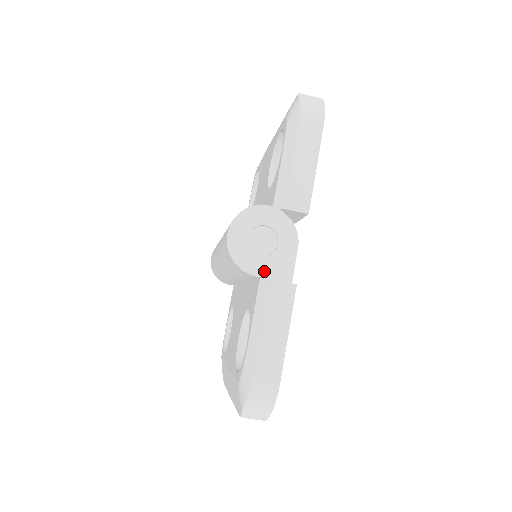
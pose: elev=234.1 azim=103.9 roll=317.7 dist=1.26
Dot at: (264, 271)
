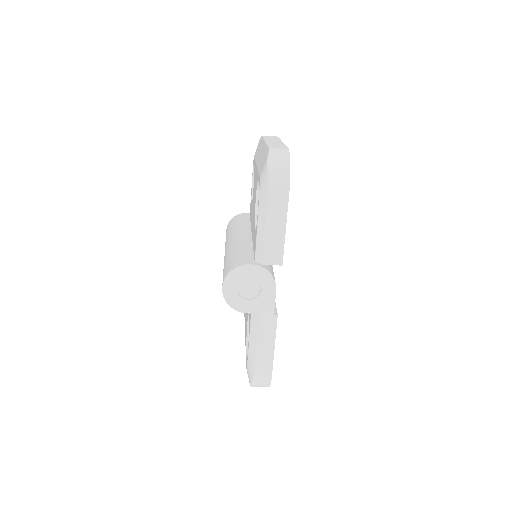
Dot at: (253, 309)
